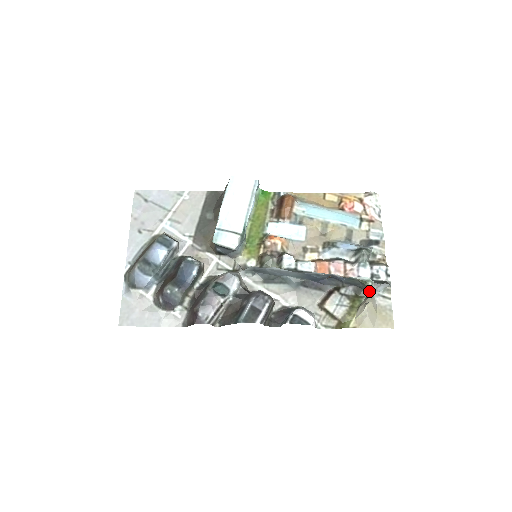
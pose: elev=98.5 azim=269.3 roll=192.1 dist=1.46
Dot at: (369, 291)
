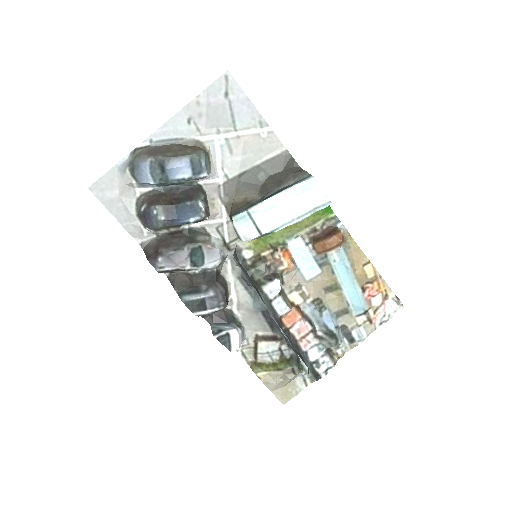
Dot at: (299, 370)
